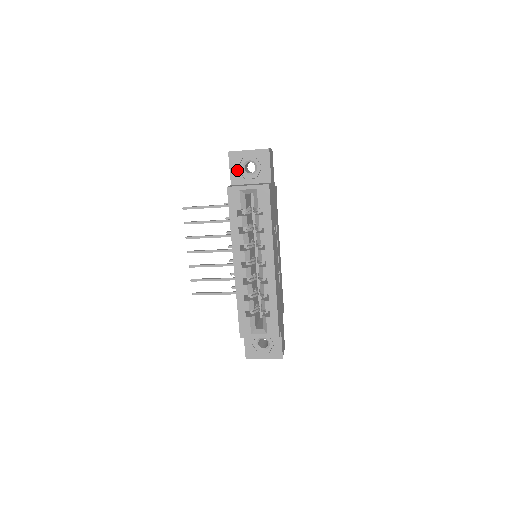
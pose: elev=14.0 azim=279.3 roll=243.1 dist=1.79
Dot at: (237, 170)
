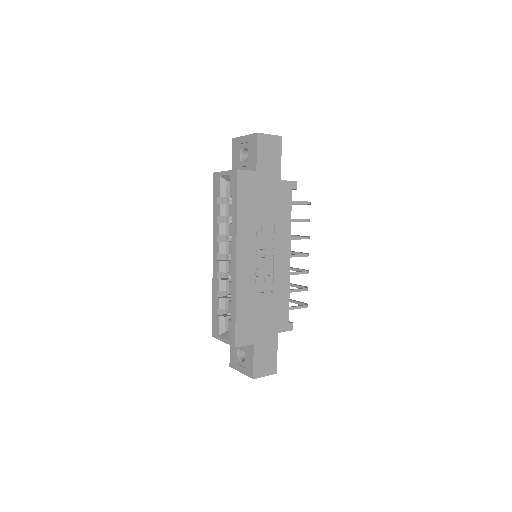
Dot at: (236, 158)
